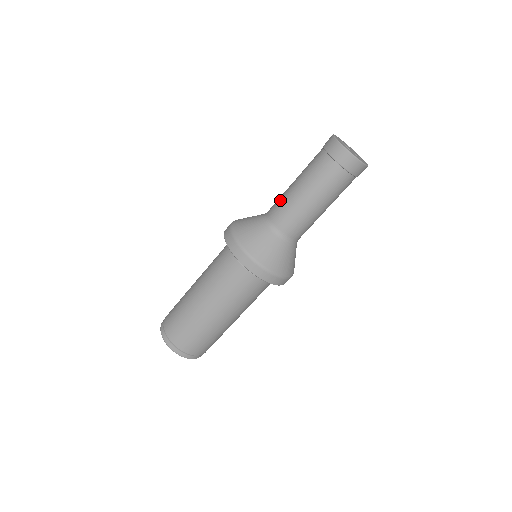
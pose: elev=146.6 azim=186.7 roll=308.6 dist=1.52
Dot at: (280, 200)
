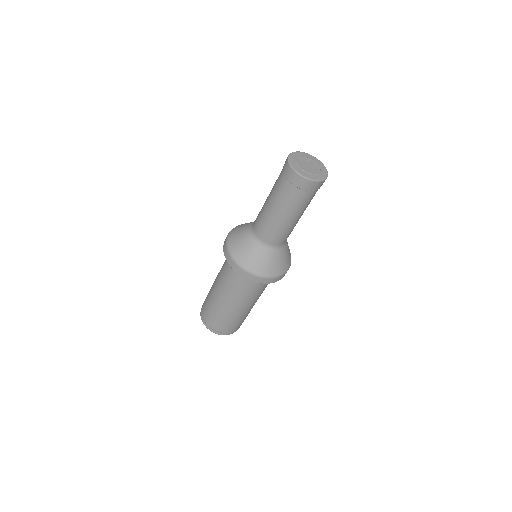
Dot at: (271, 230)
